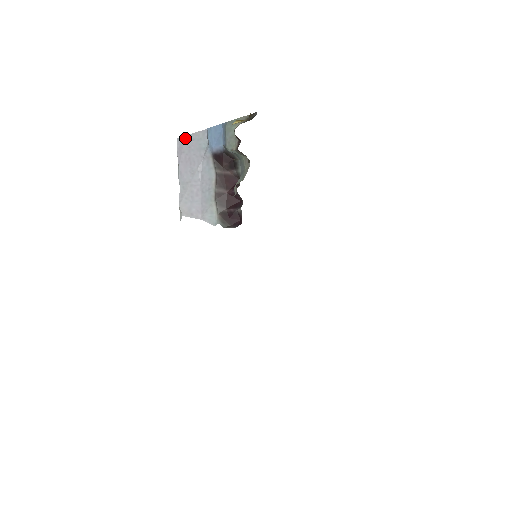
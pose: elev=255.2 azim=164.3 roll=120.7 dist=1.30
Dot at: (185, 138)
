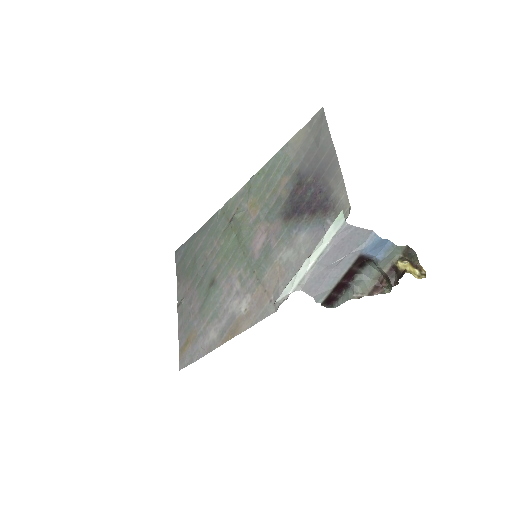
Dot at: (355, 229)
